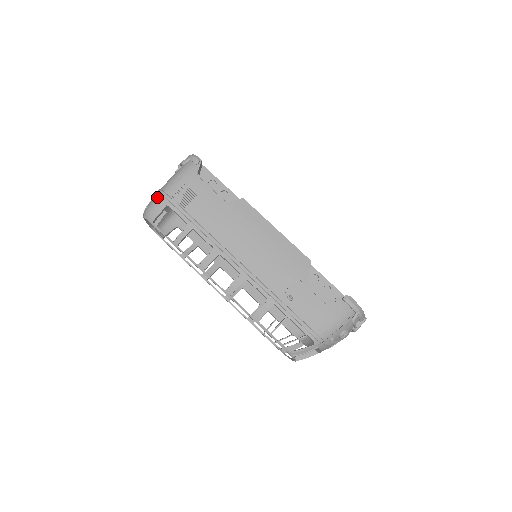
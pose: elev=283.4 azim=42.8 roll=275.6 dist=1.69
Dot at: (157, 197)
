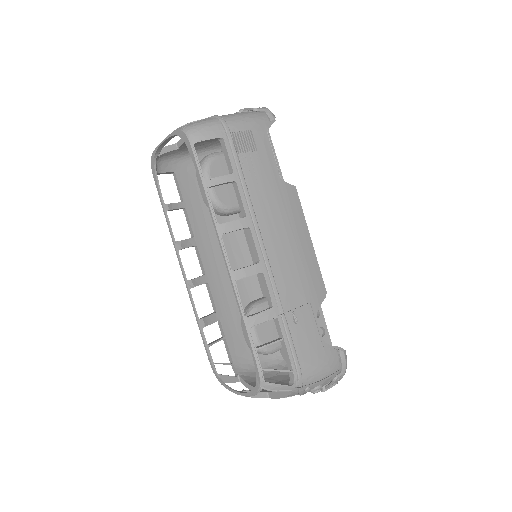
Dot at: (214, 121)
